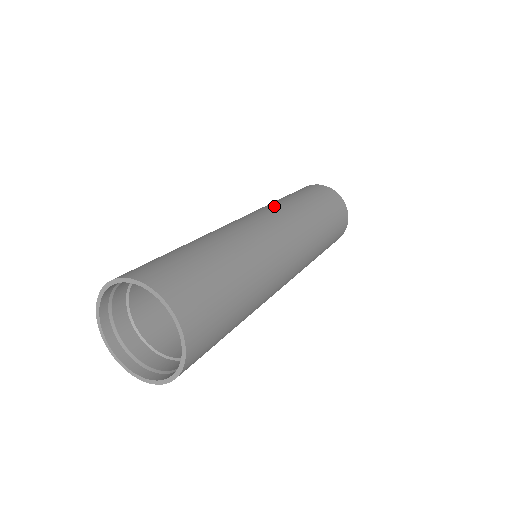
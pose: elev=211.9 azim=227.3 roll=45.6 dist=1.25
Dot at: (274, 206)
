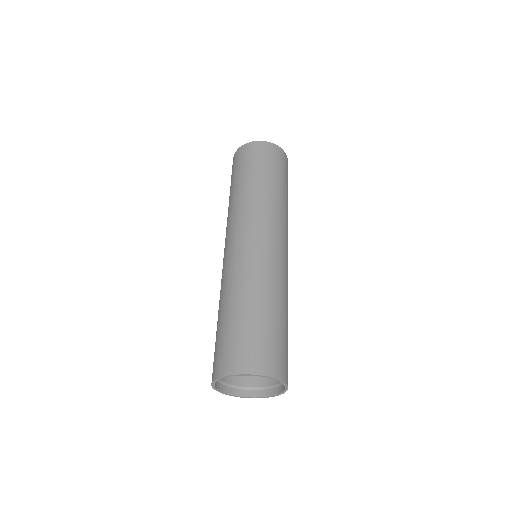
Dot at: (232, 216)
